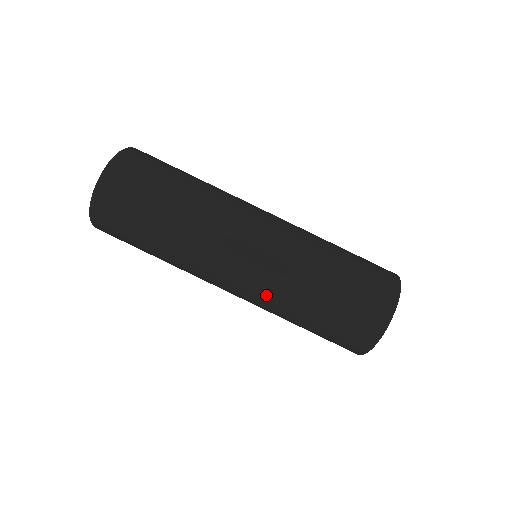
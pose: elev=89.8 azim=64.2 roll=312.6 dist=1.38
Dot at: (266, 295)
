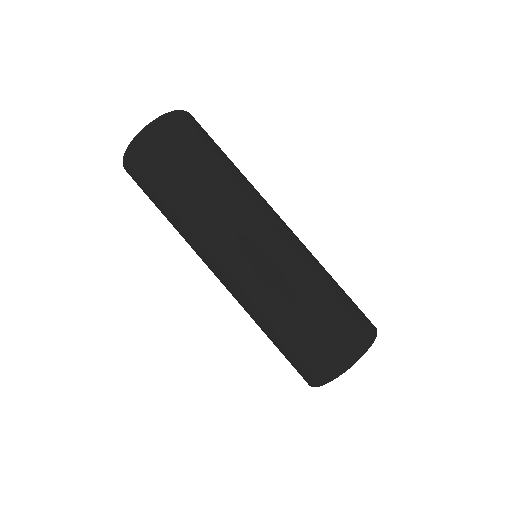
Dot at: (262, 283)
